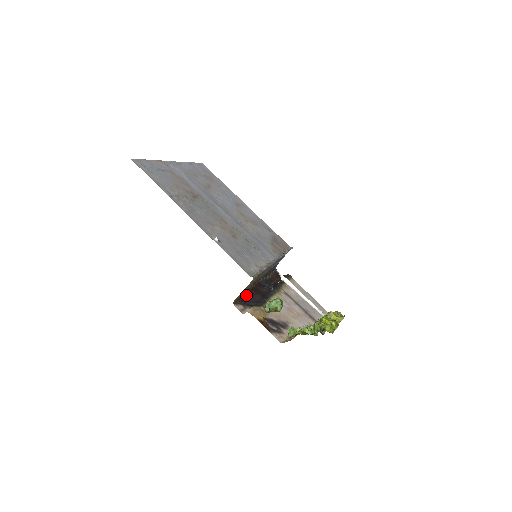
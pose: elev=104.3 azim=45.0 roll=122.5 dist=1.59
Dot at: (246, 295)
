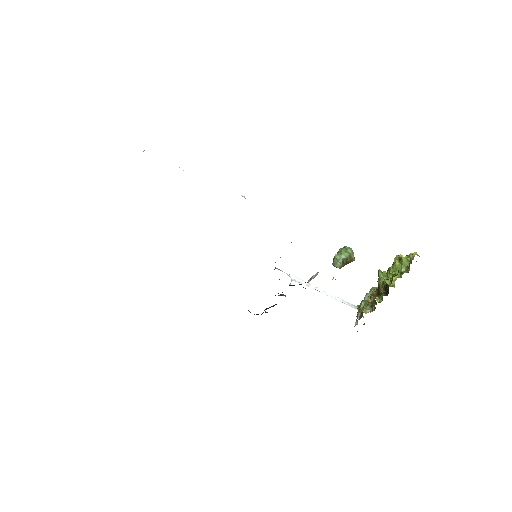
Dot at: occluded
